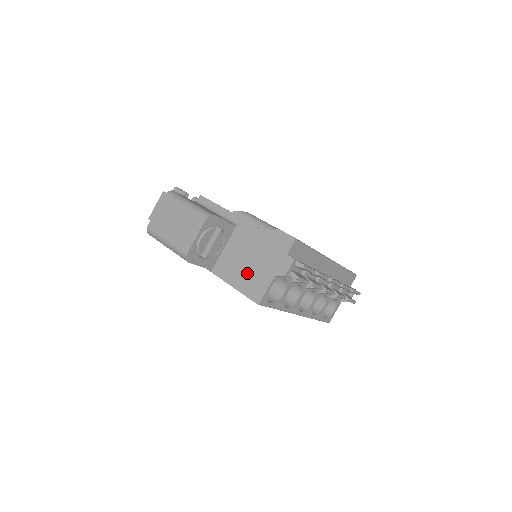
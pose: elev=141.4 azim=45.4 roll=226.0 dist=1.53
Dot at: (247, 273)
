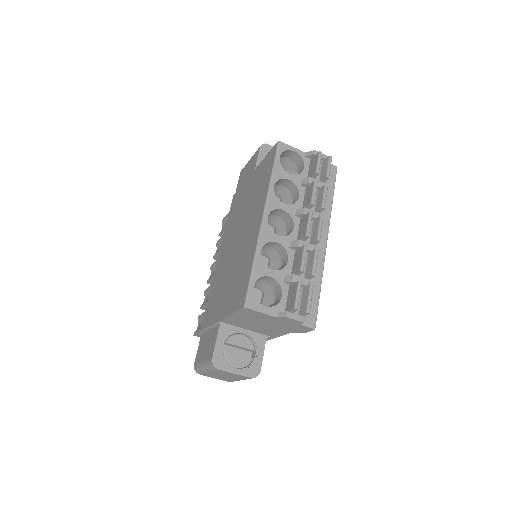
Dot at: occluded
